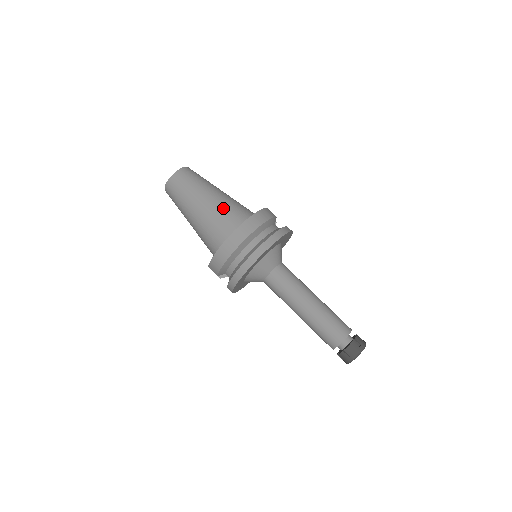
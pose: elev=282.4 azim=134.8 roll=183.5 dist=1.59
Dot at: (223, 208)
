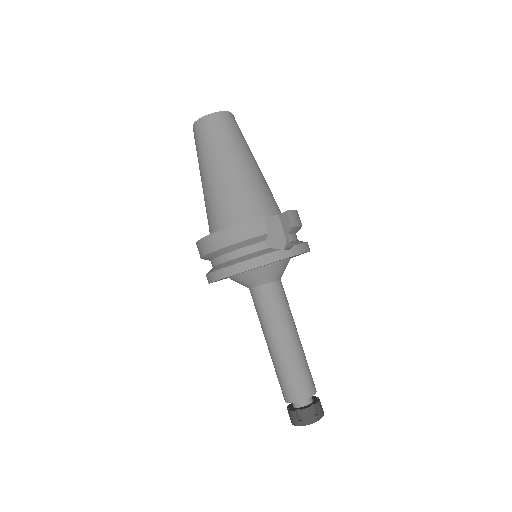
Dot at: (215, 197)
